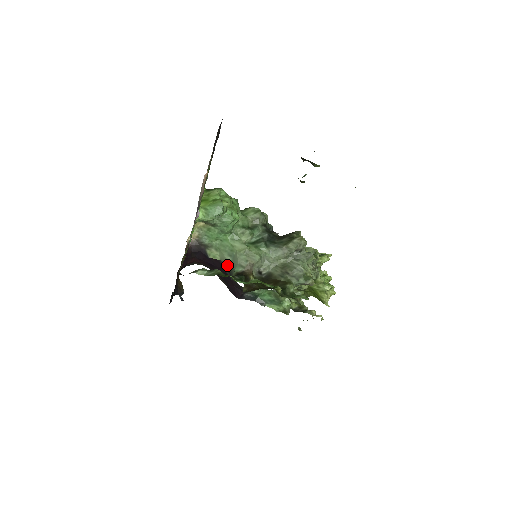
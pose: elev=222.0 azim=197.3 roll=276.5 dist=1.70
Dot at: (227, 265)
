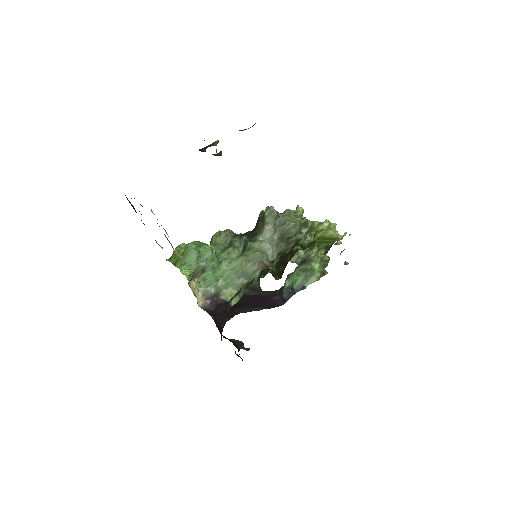
Dot at: occluded
